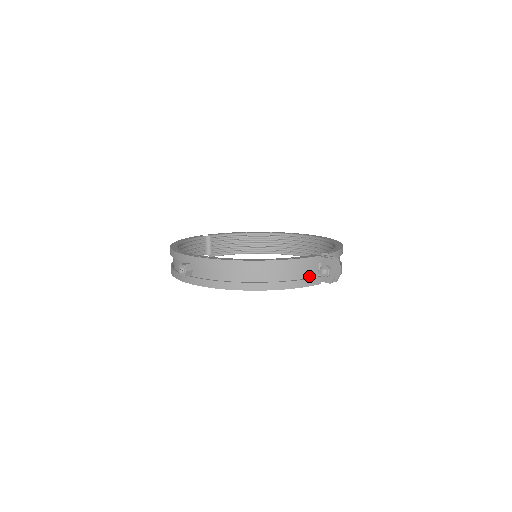
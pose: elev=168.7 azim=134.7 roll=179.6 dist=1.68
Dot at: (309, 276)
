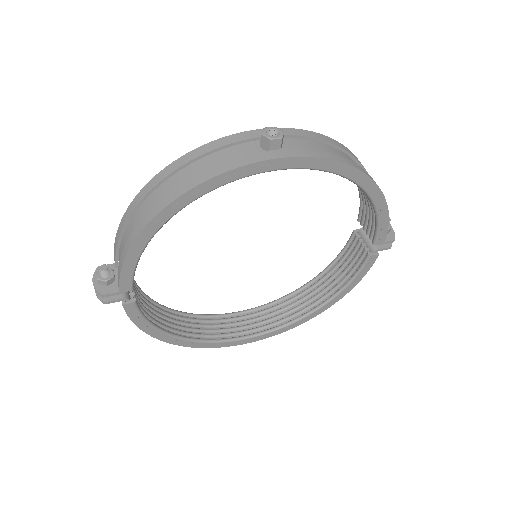
Dot at: occluded
